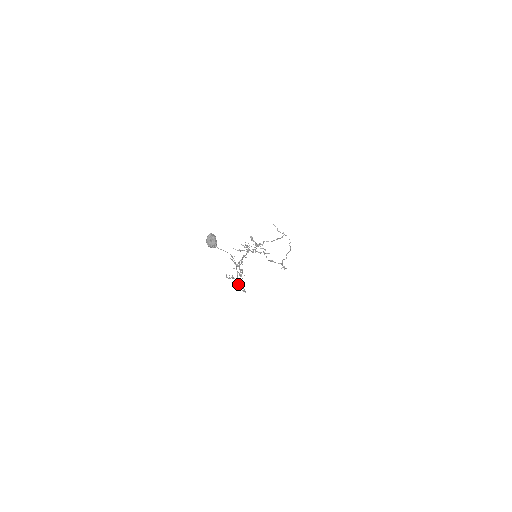
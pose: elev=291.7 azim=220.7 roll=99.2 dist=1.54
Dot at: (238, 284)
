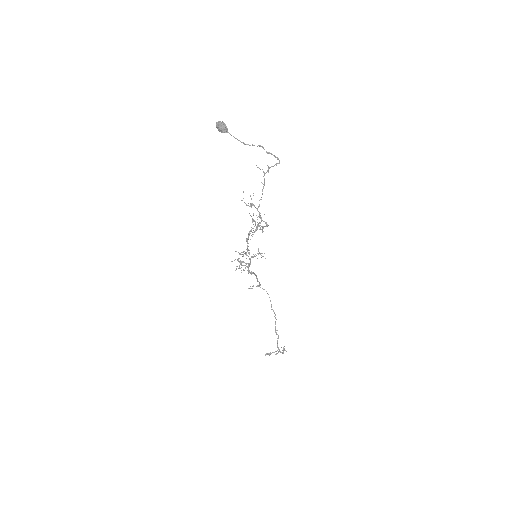
Dot at: (268, 153)
